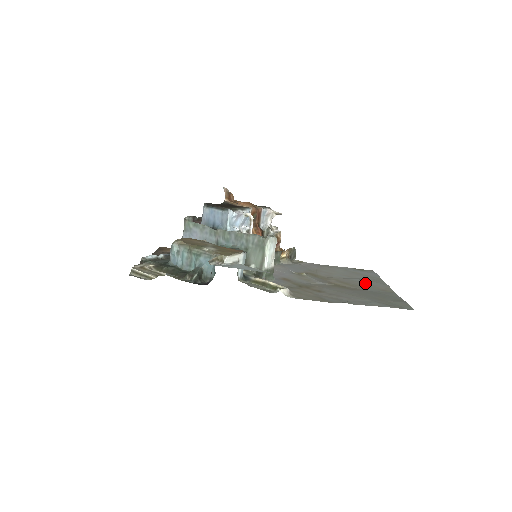
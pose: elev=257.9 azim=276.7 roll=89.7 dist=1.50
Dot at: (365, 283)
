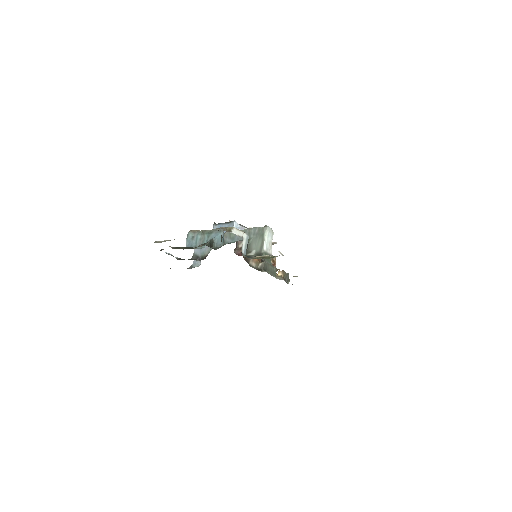
Dot at: occluded
